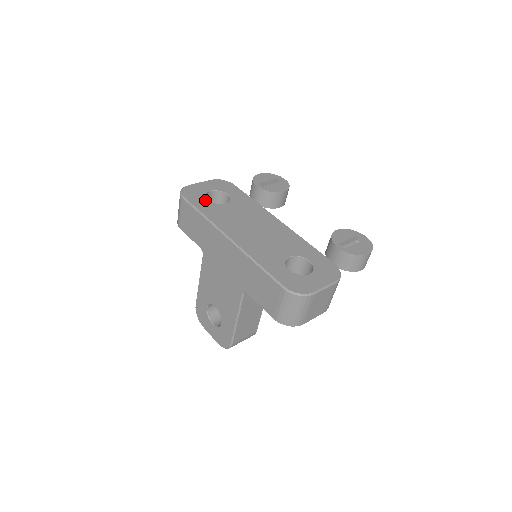
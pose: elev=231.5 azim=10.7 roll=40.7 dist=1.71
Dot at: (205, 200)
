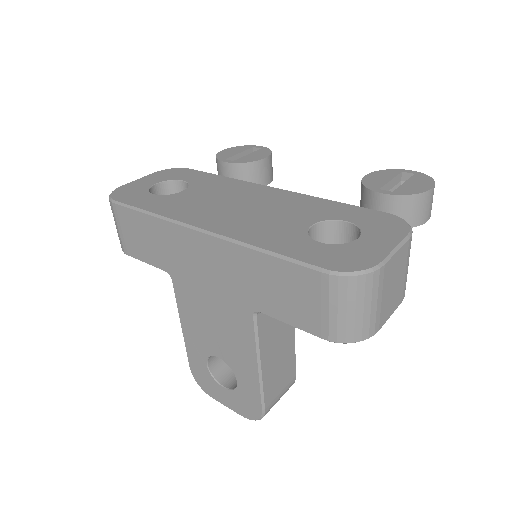
Dot at: (149, 195)
